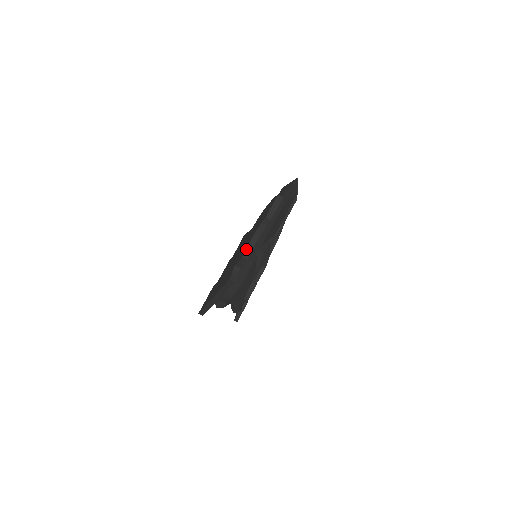
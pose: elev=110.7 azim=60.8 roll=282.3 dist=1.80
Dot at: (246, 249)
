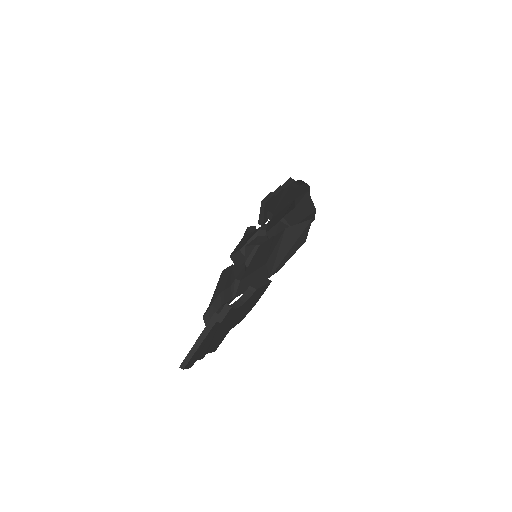
Dot at: (228, 305)
